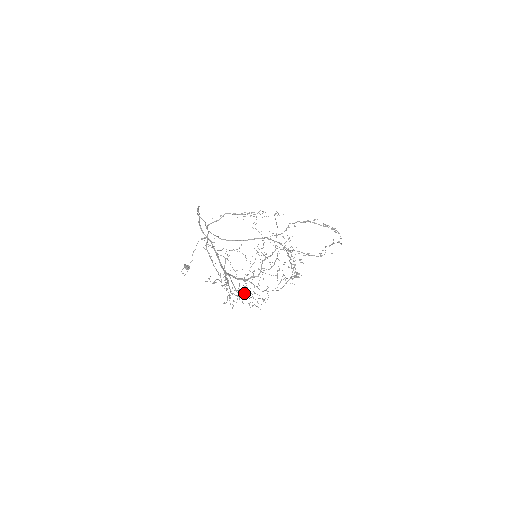
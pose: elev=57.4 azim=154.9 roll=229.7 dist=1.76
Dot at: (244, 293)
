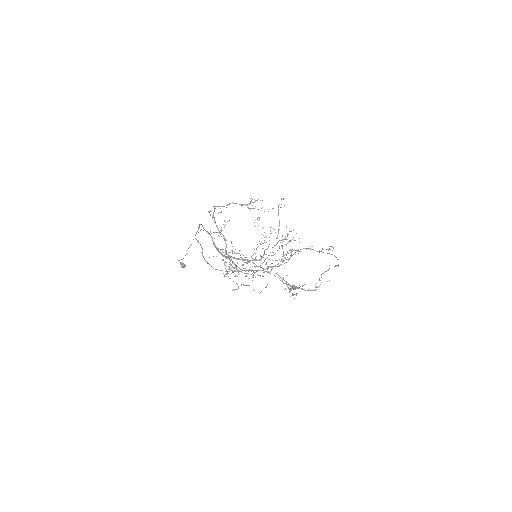
Dot at: occluded
